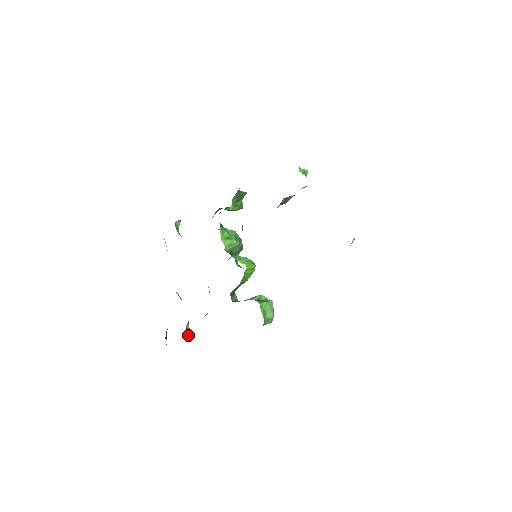
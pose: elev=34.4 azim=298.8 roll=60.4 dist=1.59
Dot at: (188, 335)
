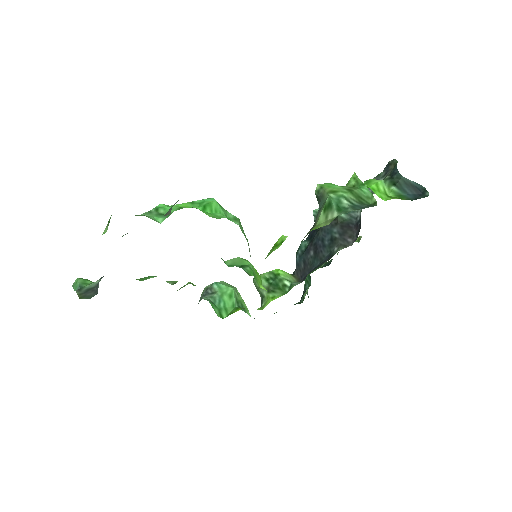
Dot at: occluded
